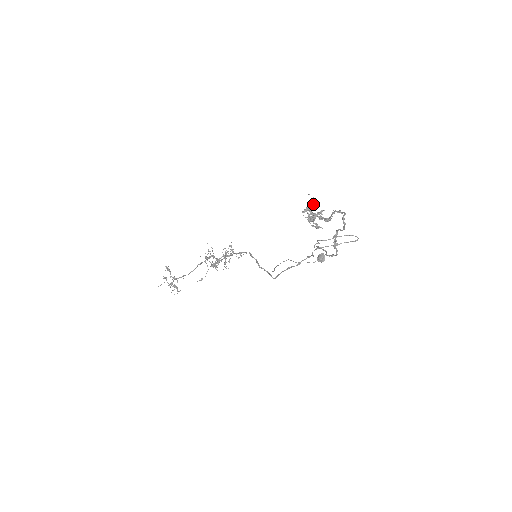
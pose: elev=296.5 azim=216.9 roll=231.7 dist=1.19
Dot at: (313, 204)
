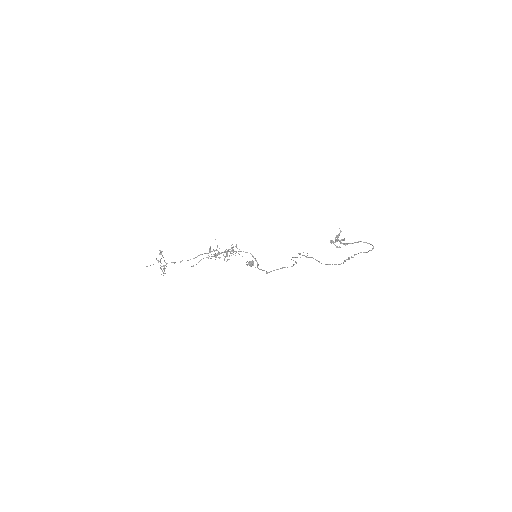
Dot at: (339, 234)
